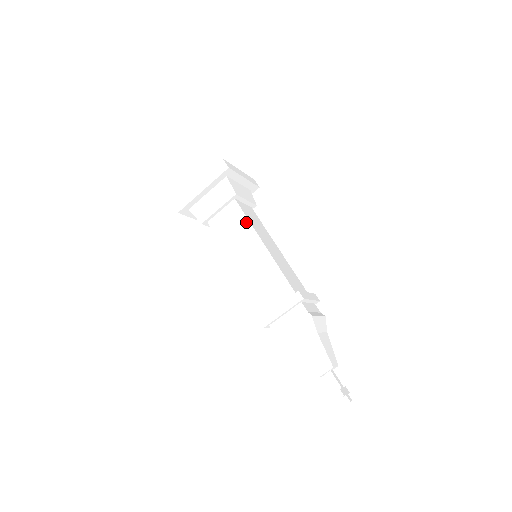
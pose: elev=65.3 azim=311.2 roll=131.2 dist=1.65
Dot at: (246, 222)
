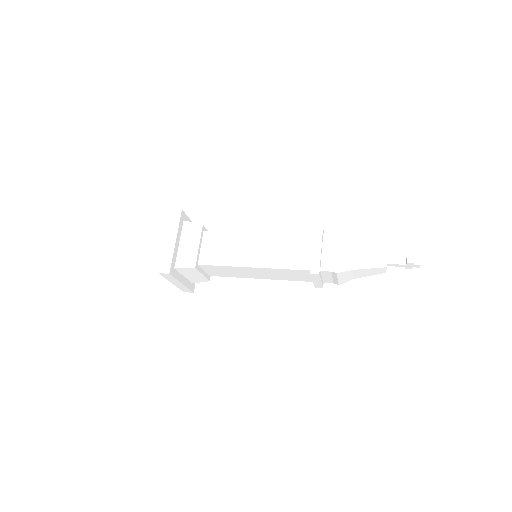
Dot at: (229, 234)
